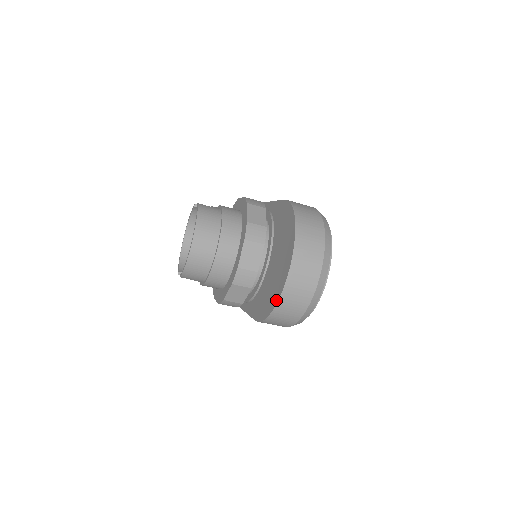
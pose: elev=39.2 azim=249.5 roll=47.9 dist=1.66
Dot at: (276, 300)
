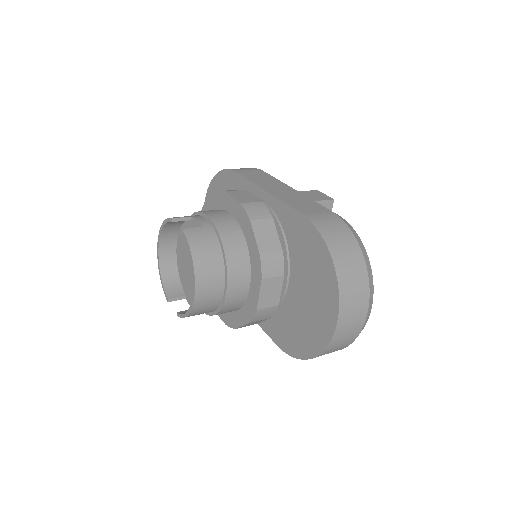
Dot at: (316, 352)
